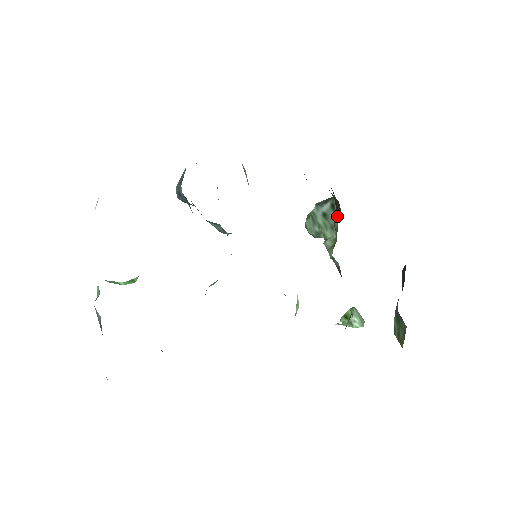
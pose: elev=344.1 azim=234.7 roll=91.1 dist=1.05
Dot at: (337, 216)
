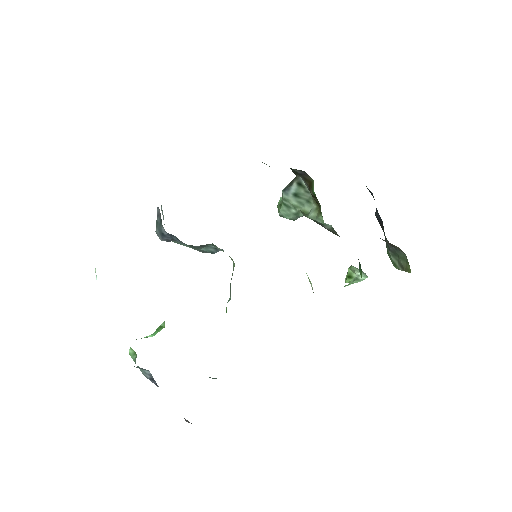
Dot at: (312, 186)
